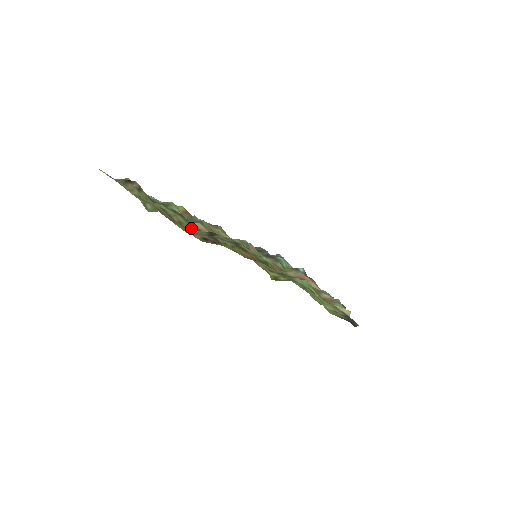
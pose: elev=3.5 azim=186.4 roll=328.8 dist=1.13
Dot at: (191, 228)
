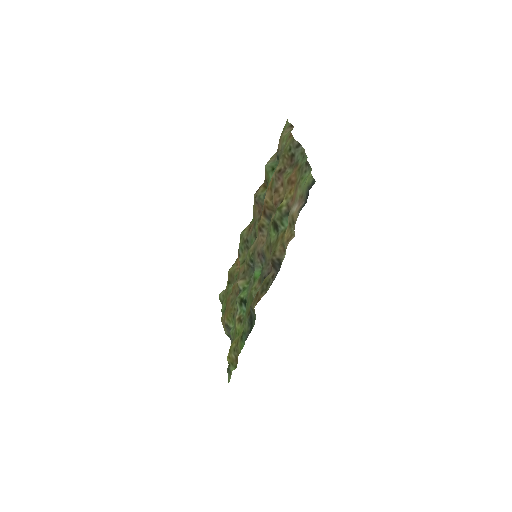
Dot at: occluded
